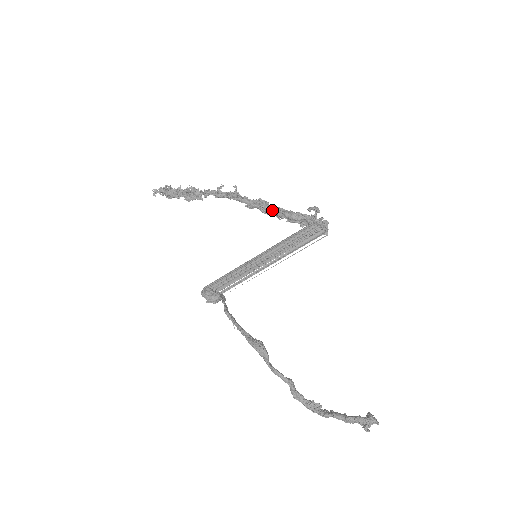
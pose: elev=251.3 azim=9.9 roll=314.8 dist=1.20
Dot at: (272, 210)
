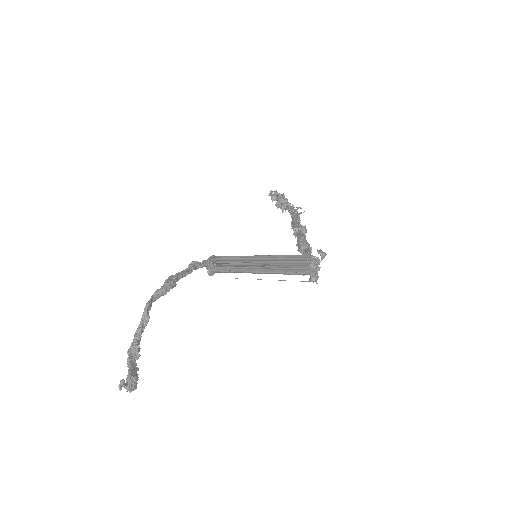
Dot at: occluded
